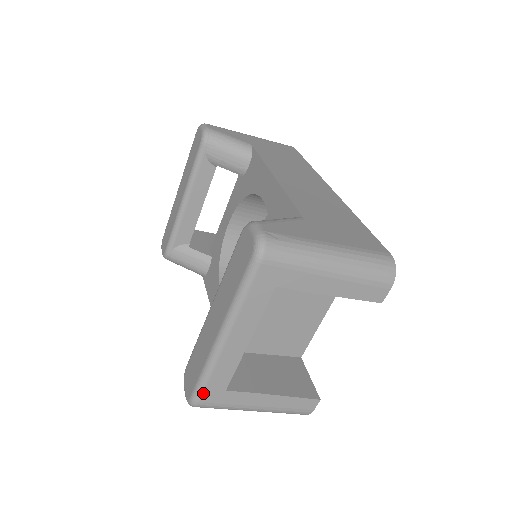
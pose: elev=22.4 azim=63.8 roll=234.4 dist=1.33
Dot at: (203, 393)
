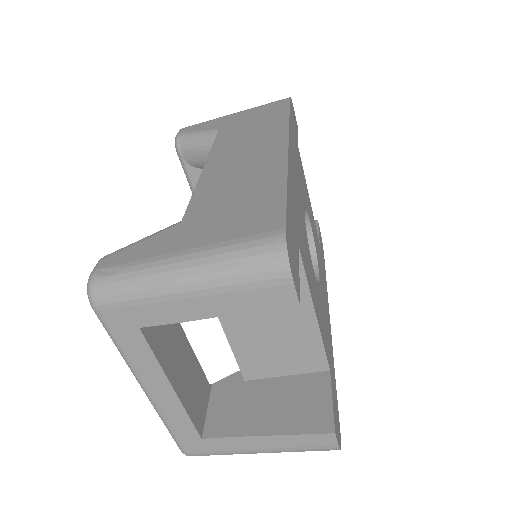
Dot at: (180, 444)
